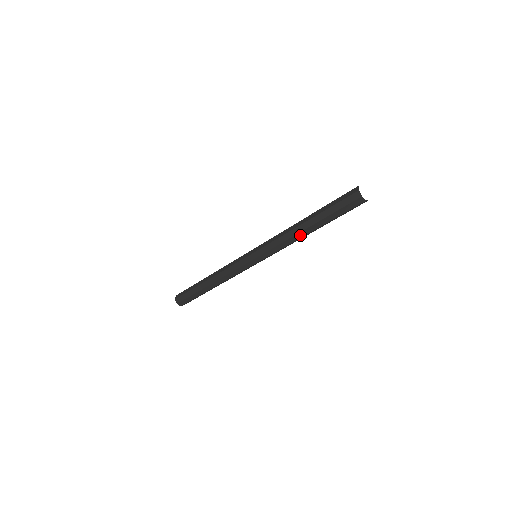
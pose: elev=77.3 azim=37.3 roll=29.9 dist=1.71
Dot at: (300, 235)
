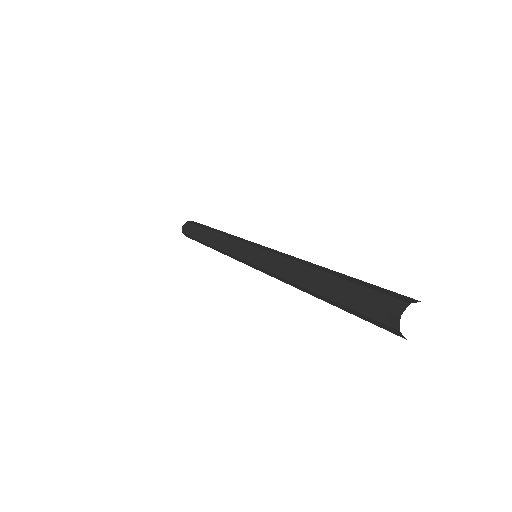
Dot at: occluded
